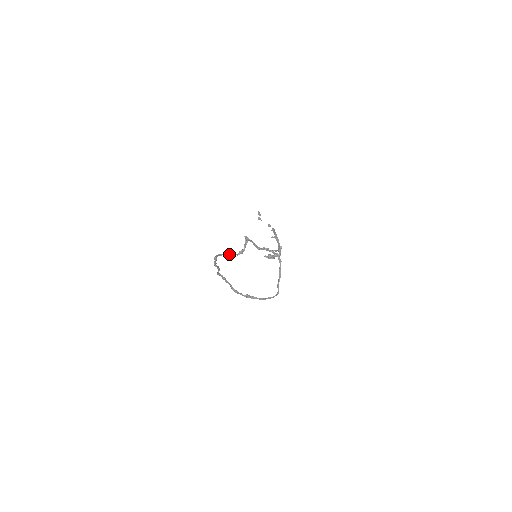
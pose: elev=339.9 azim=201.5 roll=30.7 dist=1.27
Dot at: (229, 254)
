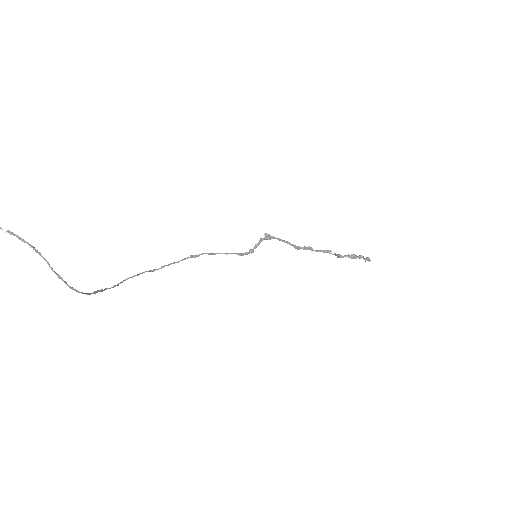
Dot at: (233, 253)
